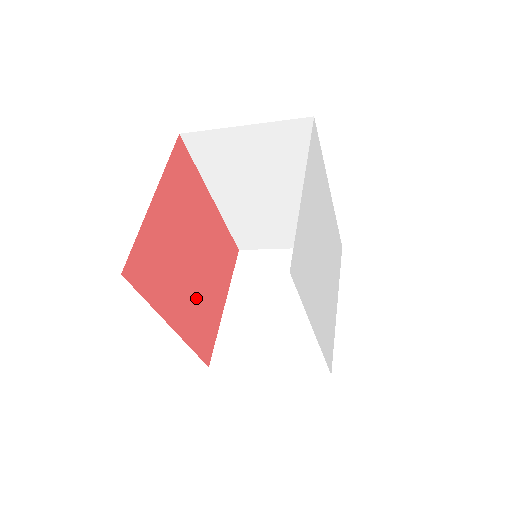
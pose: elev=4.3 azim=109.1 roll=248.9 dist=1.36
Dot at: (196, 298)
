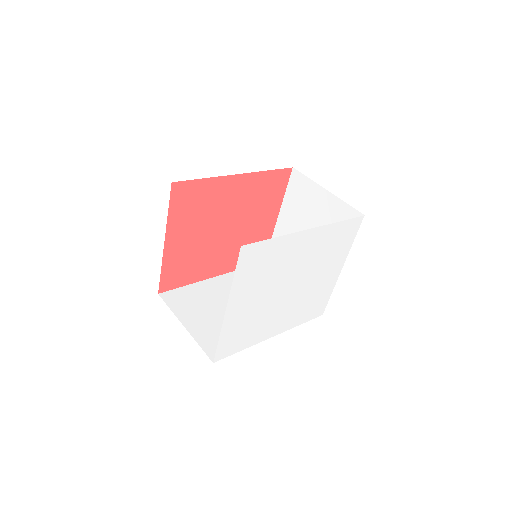
Dot at: (236, 245)
